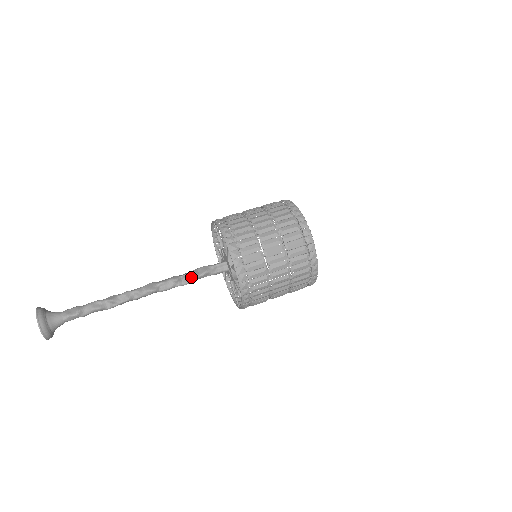
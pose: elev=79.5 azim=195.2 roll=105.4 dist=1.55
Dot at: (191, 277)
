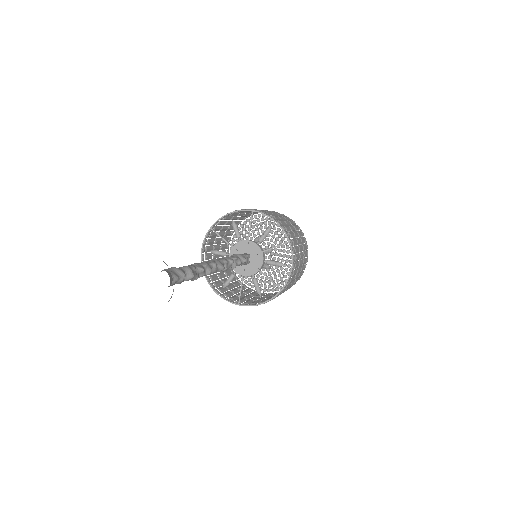
Dot at: (237, 262)
